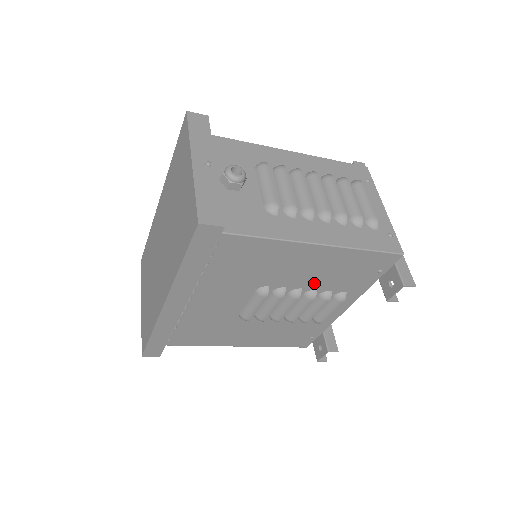
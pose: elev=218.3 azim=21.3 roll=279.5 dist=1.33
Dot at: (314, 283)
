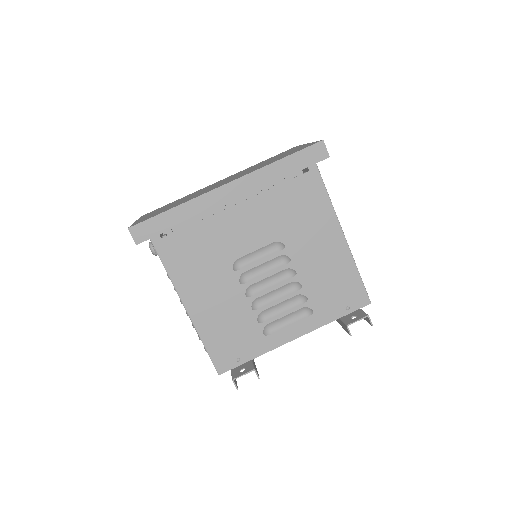
Dot at: (308, 276)
